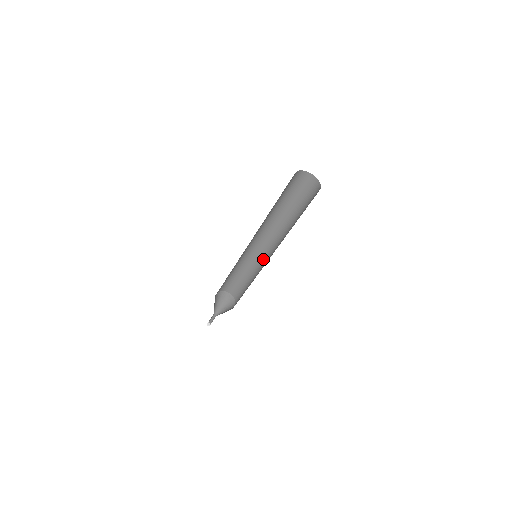
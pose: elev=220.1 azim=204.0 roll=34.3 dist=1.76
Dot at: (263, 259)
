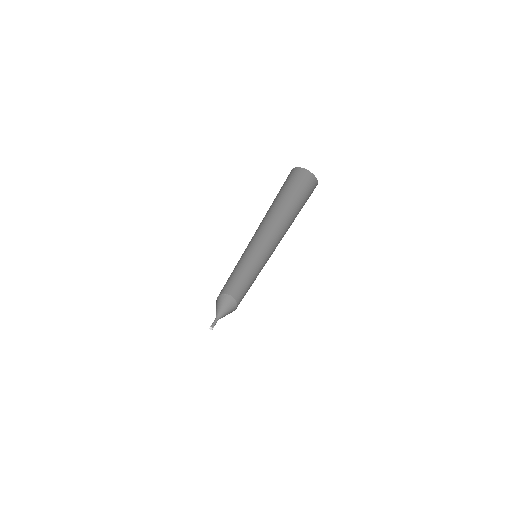
Dot at: (257, 253)
